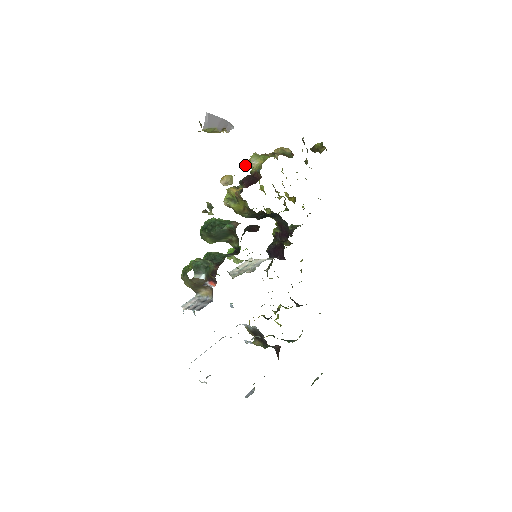
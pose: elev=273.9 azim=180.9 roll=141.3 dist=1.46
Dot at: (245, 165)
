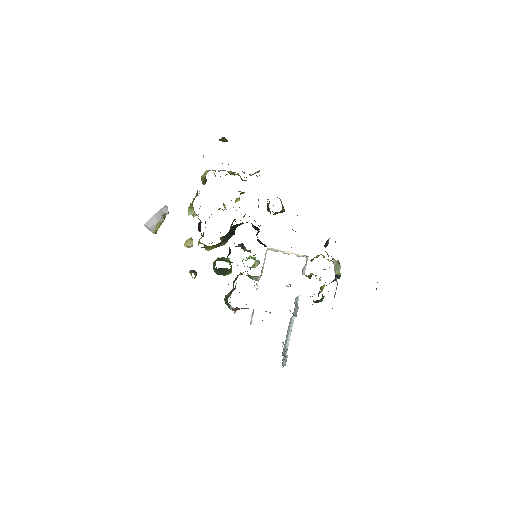
Dot at: occluded
